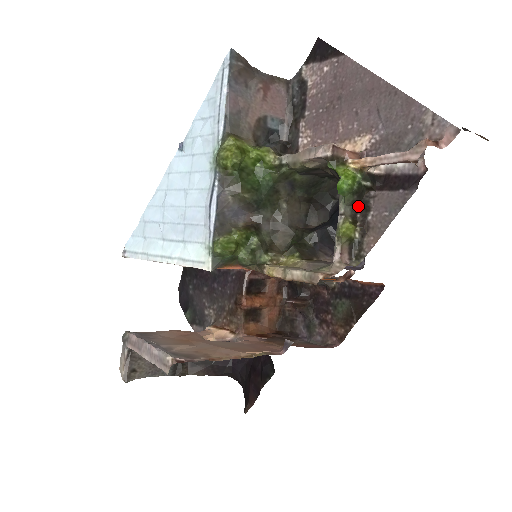
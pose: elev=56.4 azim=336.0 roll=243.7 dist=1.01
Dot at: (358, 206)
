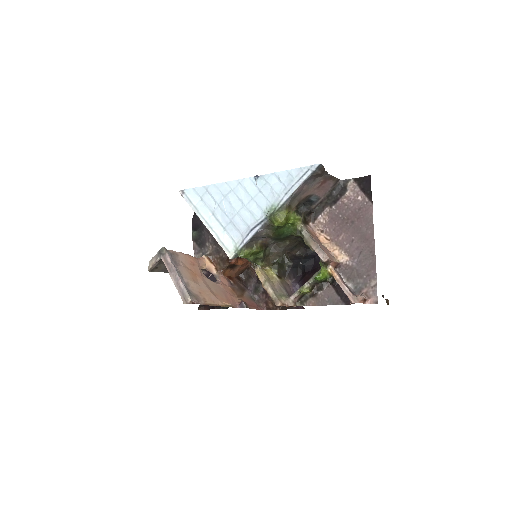
Dot at: (319, 283)
